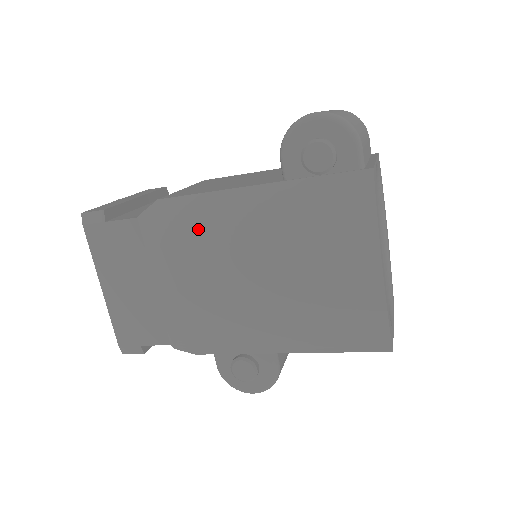
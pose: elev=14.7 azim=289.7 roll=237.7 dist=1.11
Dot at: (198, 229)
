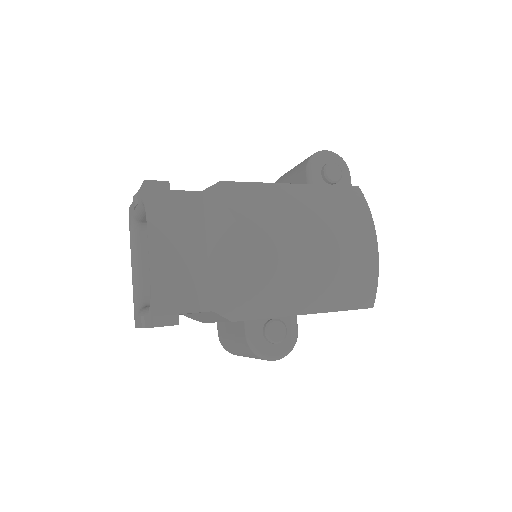
Dot at: (260, 203)
